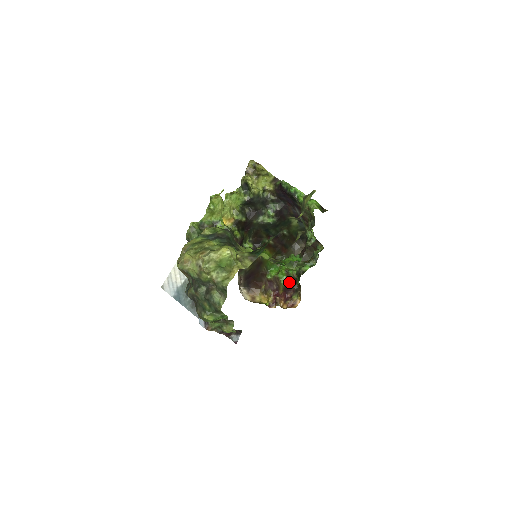
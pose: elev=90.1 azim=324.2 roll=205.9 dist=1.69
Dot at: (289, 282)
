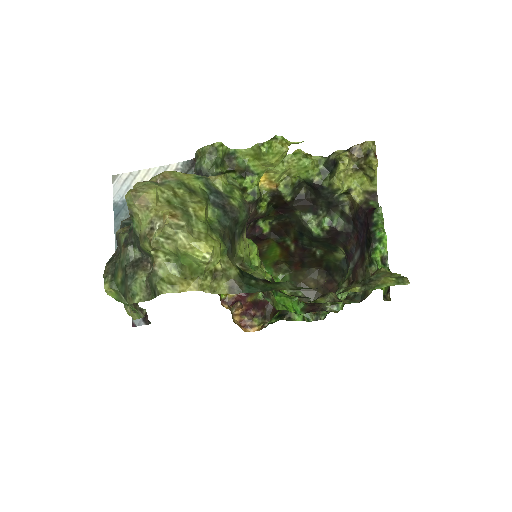
Dot at: (267, 301)
